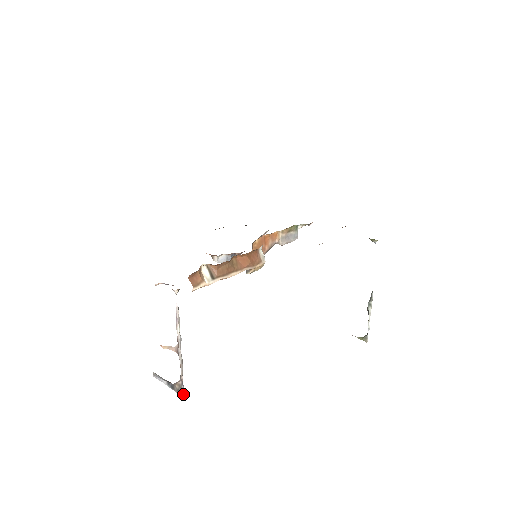
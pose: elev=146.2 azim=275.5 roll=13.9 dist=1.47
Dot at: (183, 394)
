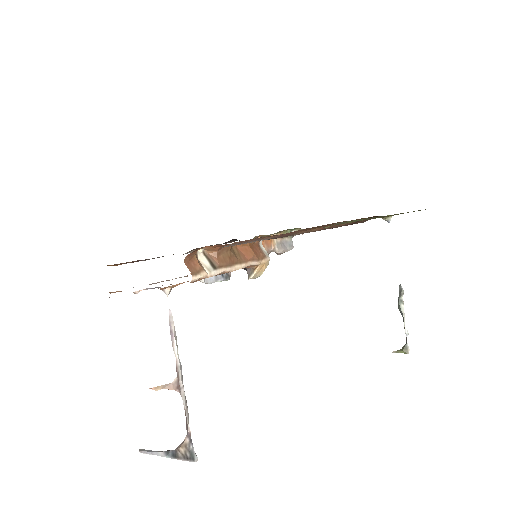
Dot at: (194, 458)
